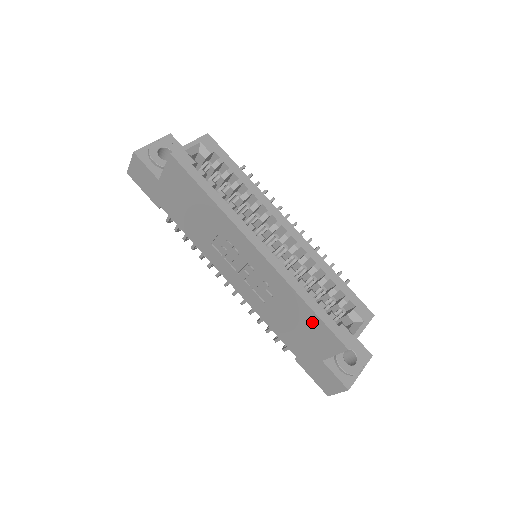
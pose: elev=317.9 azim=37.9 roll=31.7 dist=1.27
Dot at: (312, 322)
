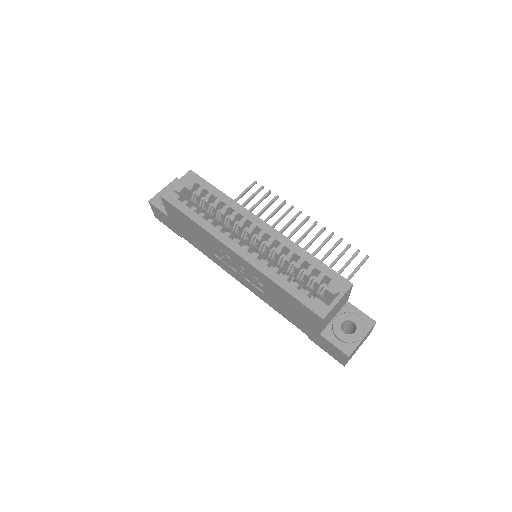
Dot at: (293, 301)
